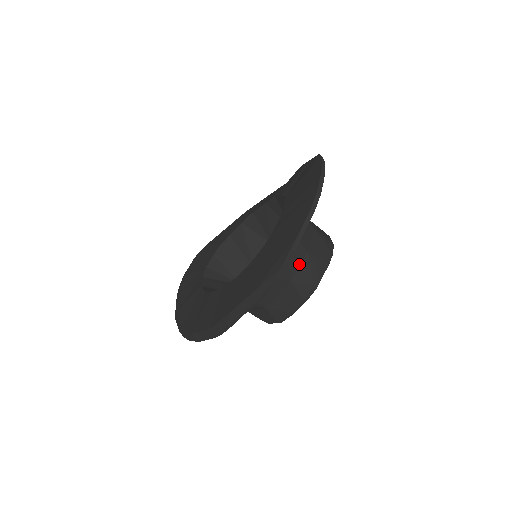
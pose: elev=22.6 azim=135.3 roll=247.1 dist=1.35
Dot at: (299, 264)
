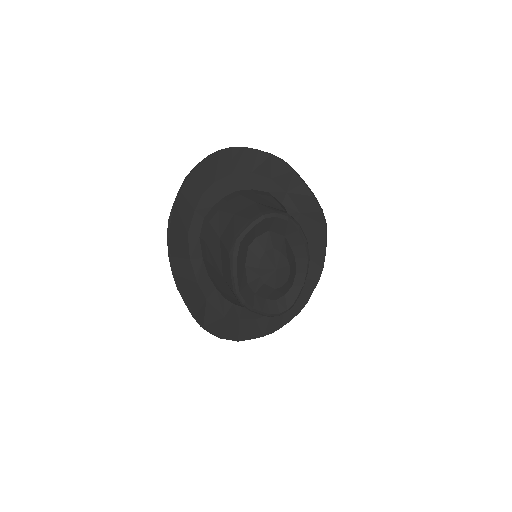
Dot at: (227, 224)
